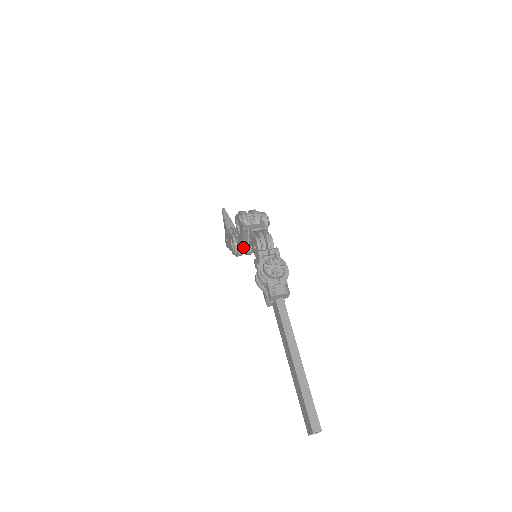
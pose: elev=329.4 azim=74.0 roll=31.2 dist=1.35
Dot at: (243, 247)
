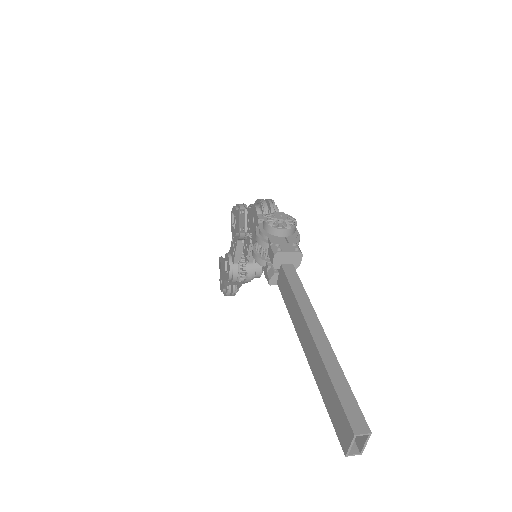
Dot at: (240, 266)
